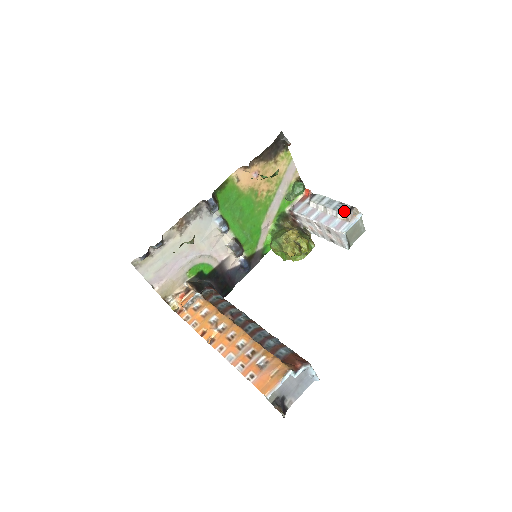
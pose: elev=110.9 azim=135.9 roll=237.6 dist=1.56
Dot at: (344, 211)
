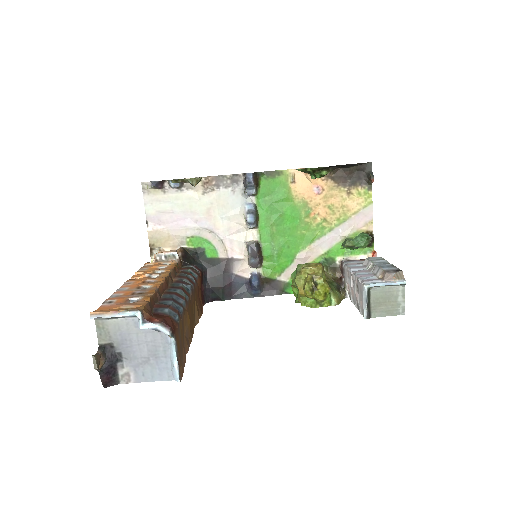
Dot at: (387, 269)
